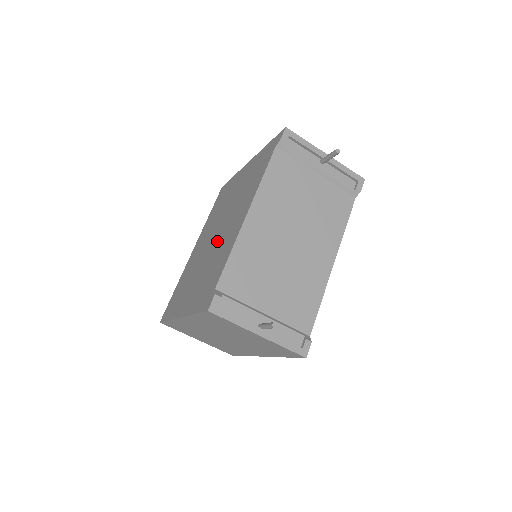
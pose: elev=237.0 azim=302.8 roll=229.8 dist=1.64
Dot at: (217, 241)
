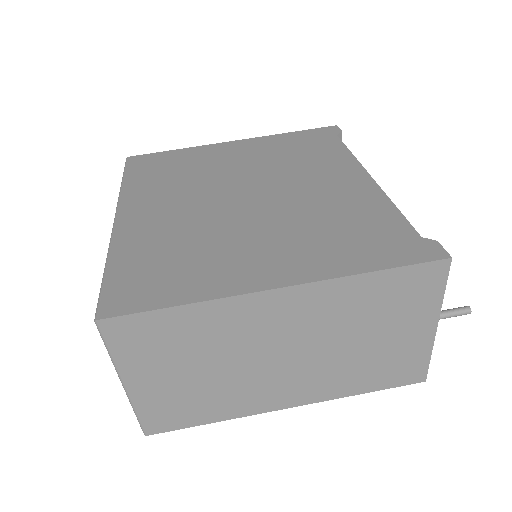
Dot at: (281, 199)
